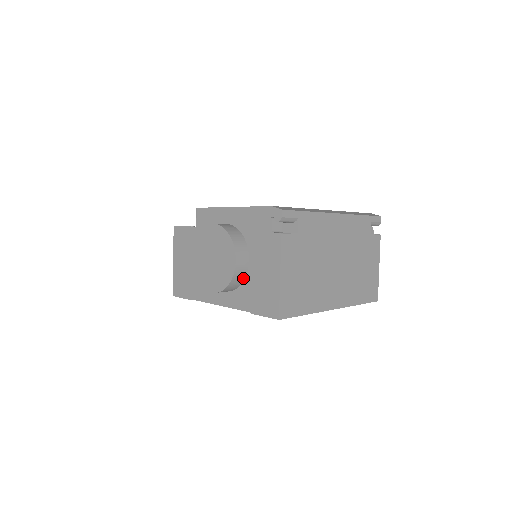
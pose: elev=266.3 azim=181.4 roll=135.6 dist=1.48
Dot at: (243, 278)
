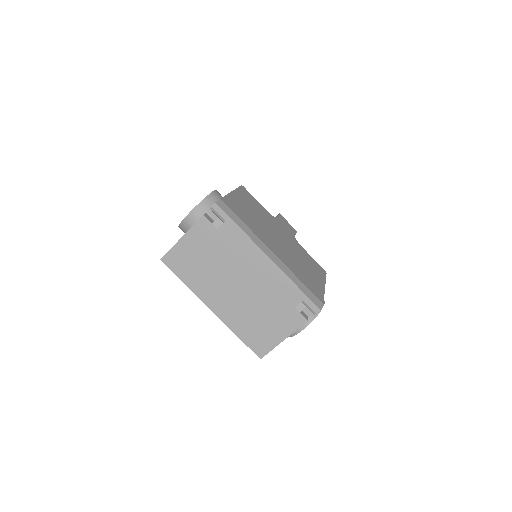
Dot at: occluded
